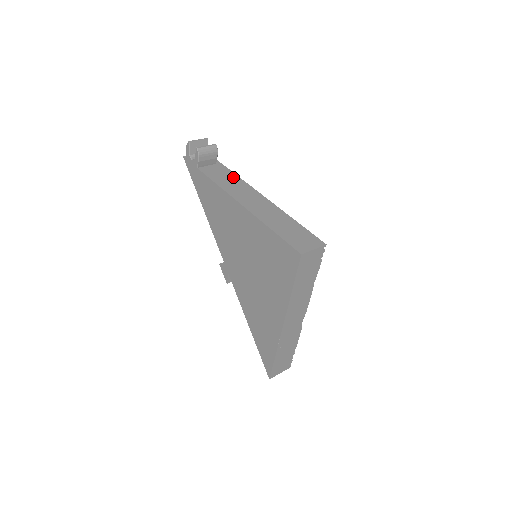
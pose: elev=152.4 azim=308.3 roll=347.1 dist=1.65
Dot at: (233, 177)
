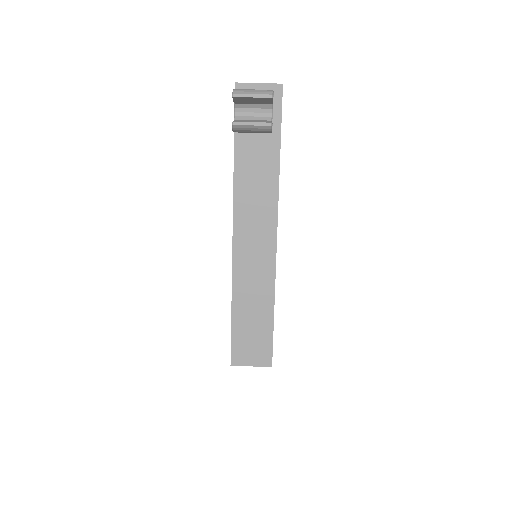
Dot at: (269, 182)
